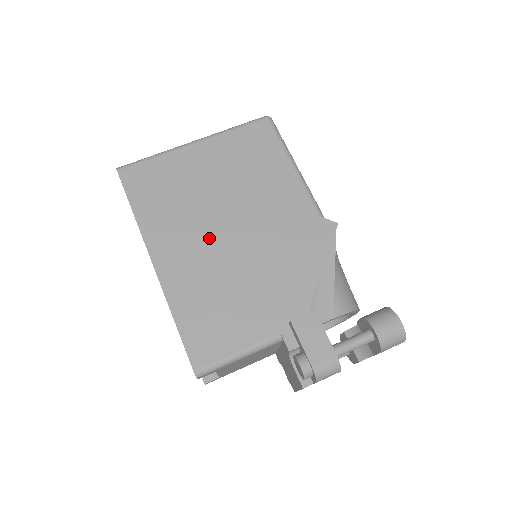
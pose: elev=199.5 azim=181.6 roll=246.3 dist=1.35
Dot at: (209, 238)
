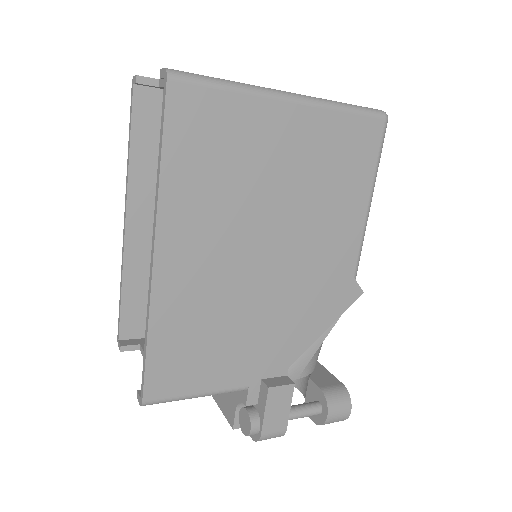
Dot at: (237, 252)
